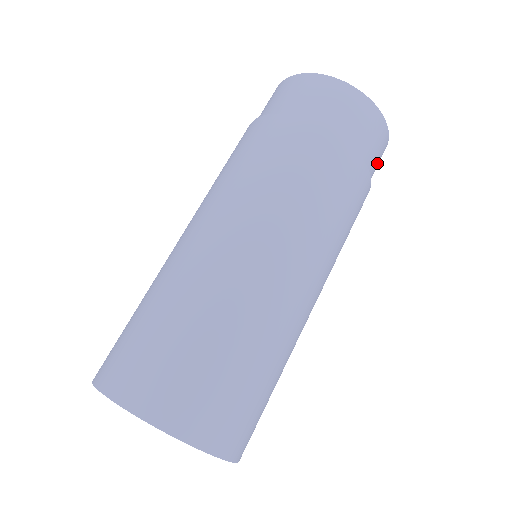
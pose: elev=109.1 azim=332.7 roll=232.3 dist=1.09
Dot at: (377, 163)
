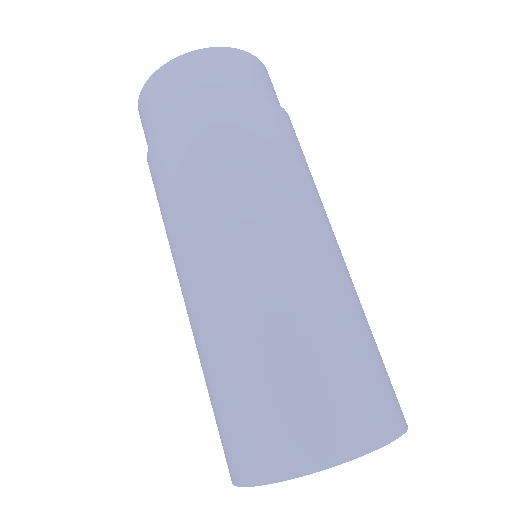
Dot at: occluded
